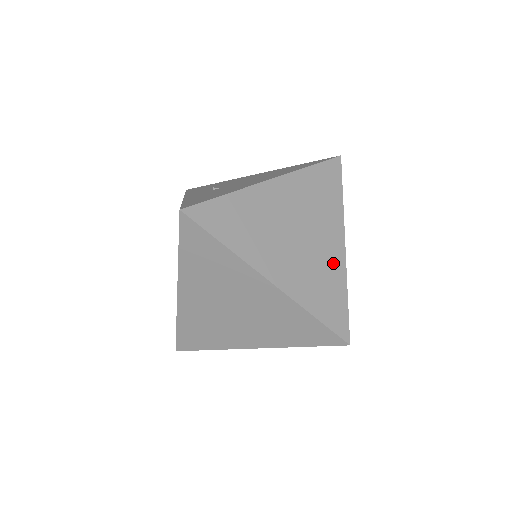
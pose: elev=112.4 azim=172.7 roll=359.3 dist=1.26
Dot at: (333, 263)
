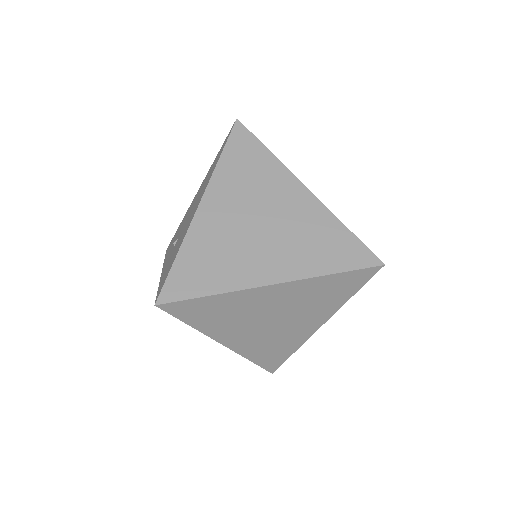
Dot at: (310, 214)
